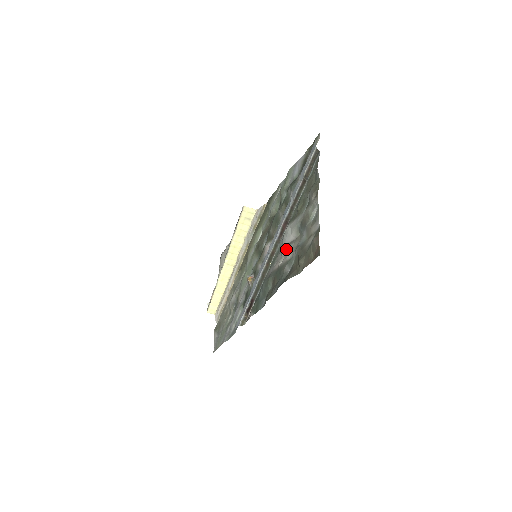
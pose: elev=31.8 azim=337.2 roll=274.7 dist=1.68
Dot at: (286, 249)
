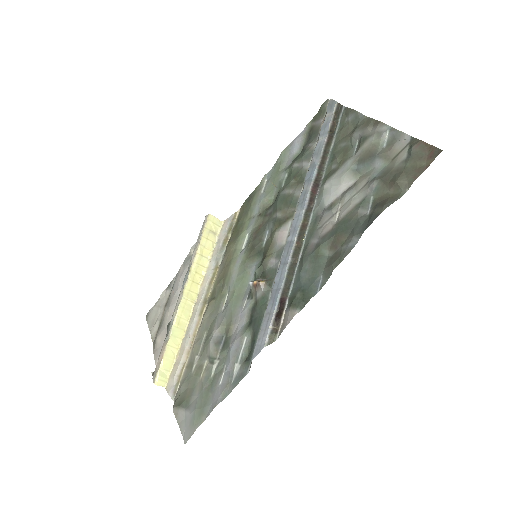
Dot at: (338, 202)
